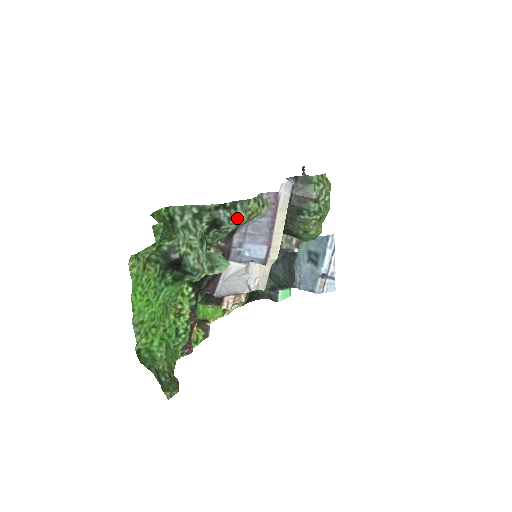
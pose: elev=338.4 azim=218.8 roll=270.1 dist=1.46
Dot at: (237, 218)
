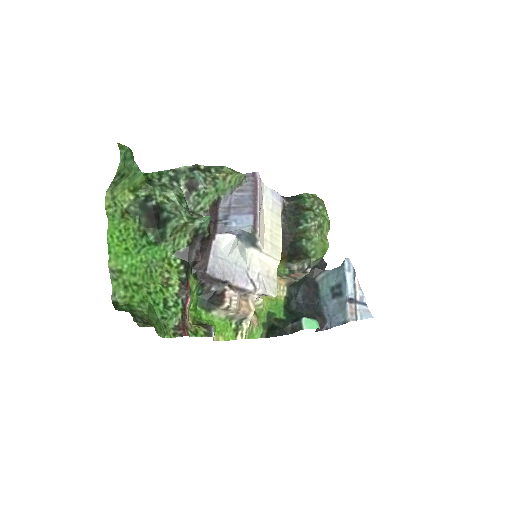
Dot at: (212, 178)
